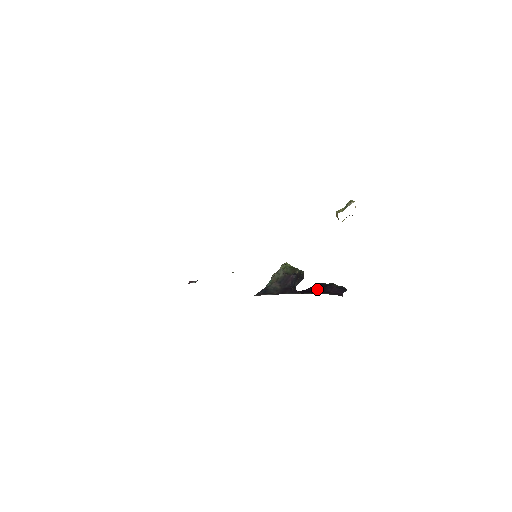
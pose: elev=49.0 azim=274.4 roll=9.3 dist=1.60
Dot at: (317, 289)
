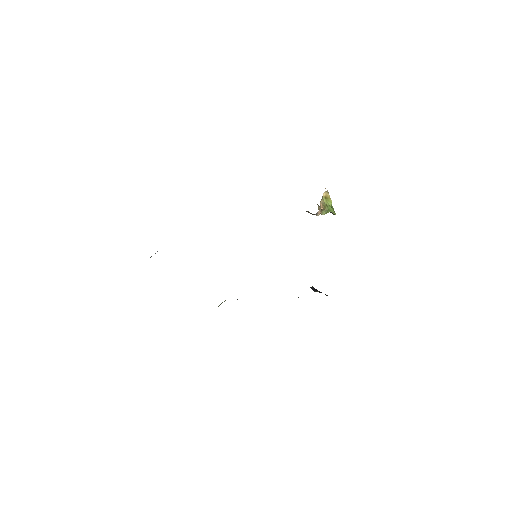
Dot at: occluded
